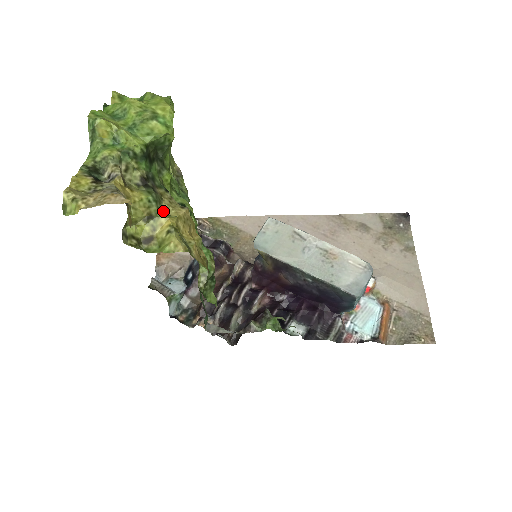
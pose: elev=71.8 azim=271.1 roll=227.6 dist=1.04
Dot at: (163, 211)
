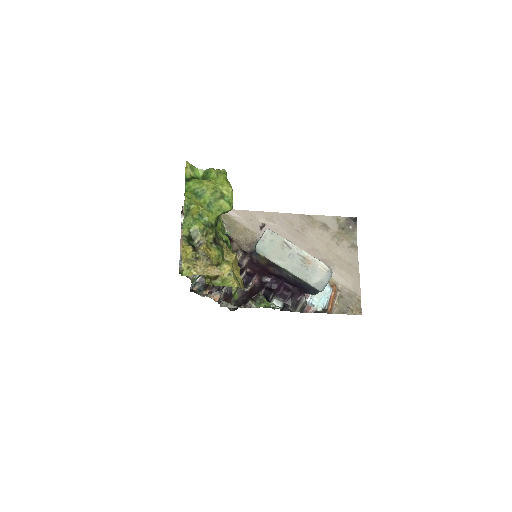
Dot at: (224, 258)
